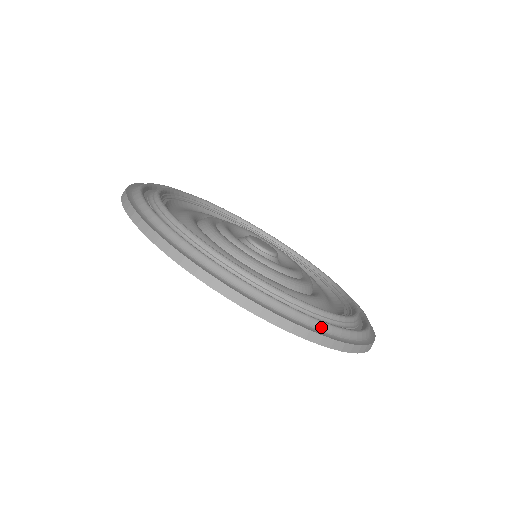
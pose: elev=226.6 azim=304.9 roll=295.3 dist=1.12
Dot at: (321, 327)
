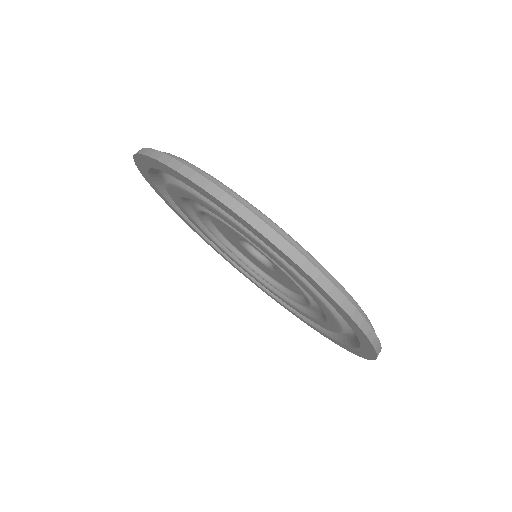
Dot at: occluded
